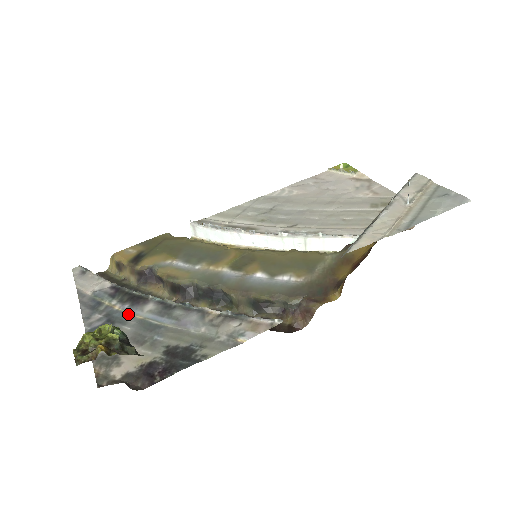
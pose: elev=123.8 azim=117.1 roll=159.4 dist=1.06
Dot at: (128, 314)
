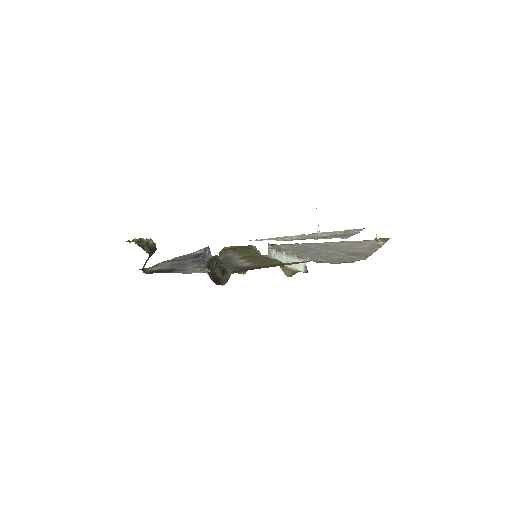
Dot at: (187, 260)
